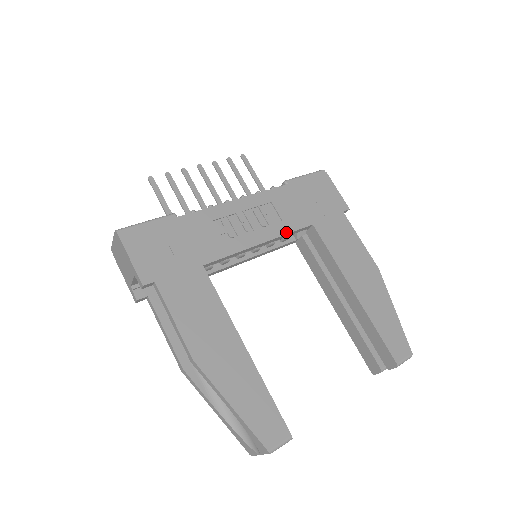
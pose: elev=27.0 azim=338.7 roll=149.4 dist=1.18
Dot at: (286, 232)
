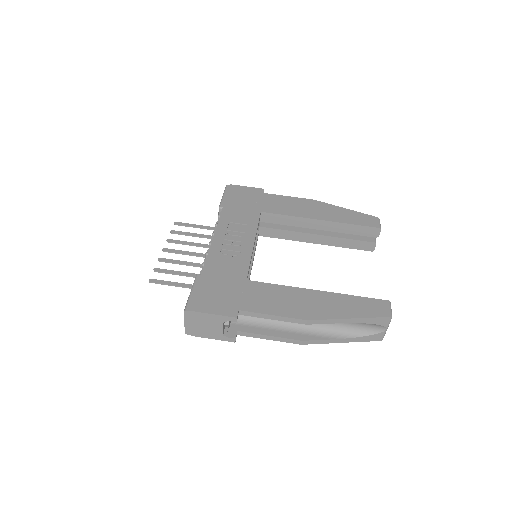
Dot at: (256, 227)
